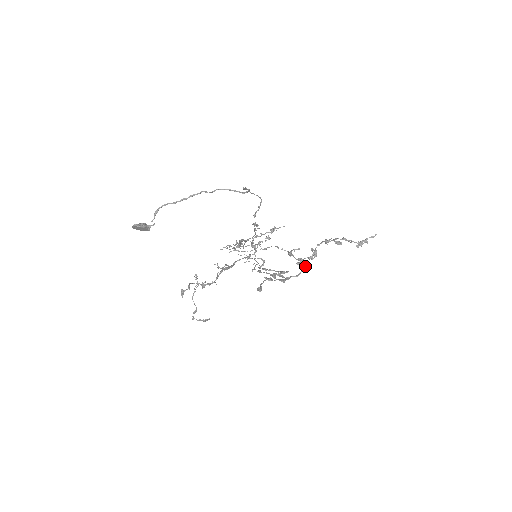
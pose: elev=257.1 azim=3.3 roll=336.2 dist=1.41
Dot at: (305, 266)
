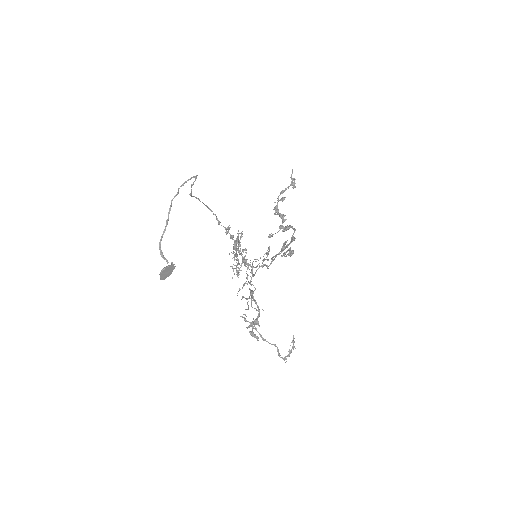
Dot at: (289, 227)
